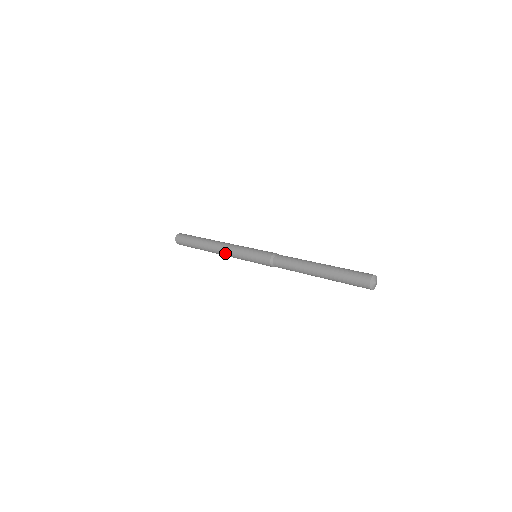
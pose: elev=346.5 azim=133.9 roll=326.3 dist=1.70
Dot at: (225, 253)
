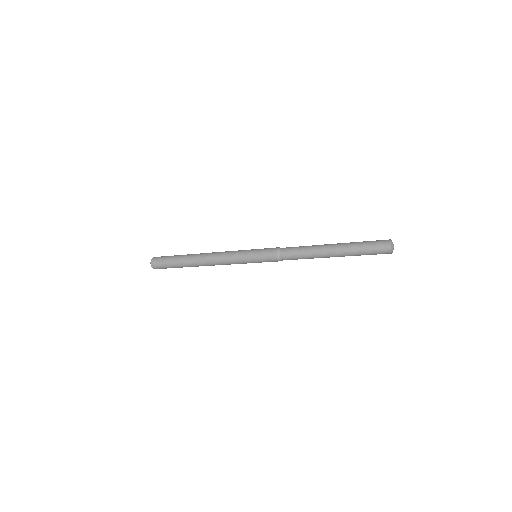
Dot at: (219, 257)
